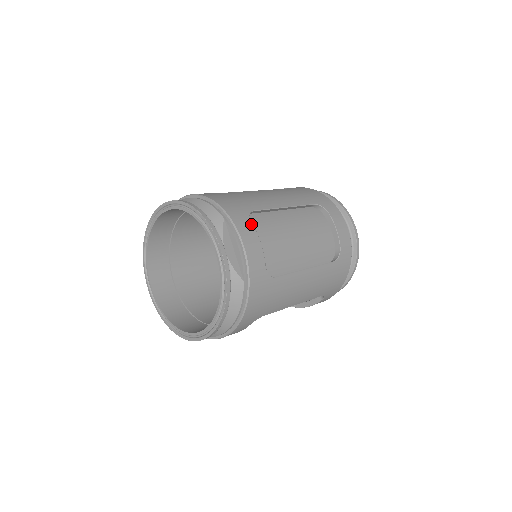
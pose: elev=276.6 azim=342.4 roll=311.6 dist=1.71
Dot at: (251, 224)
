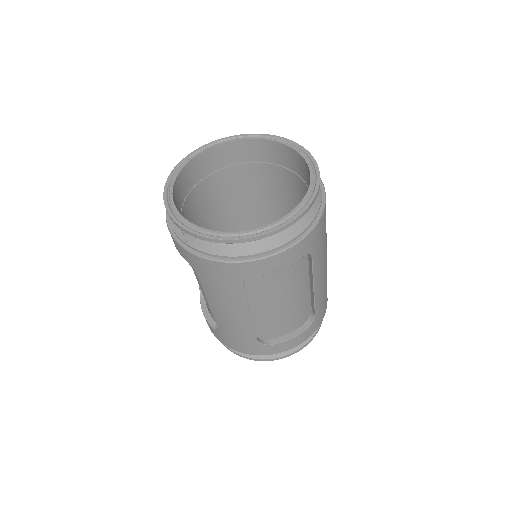
Dot at: occluded
